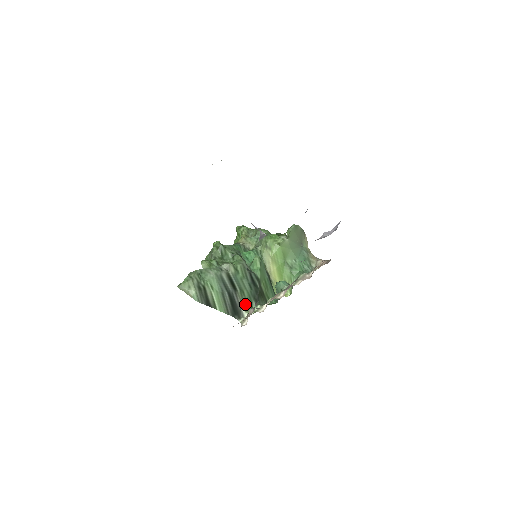
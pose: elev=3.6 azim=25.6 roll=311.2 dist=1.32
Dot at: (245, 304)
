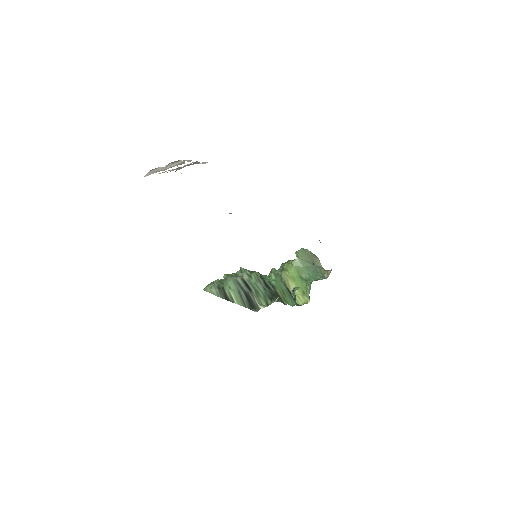
Dot at: (261, 301)
